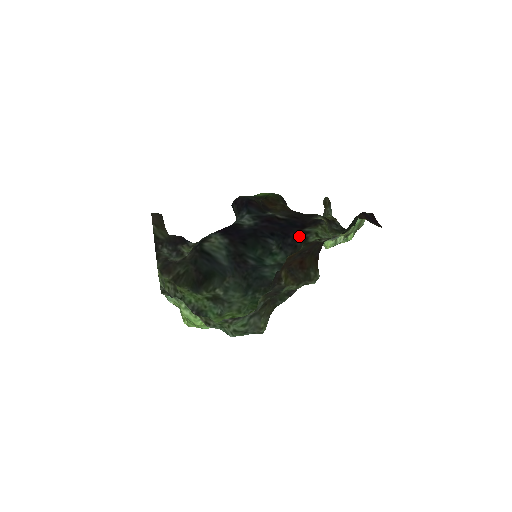
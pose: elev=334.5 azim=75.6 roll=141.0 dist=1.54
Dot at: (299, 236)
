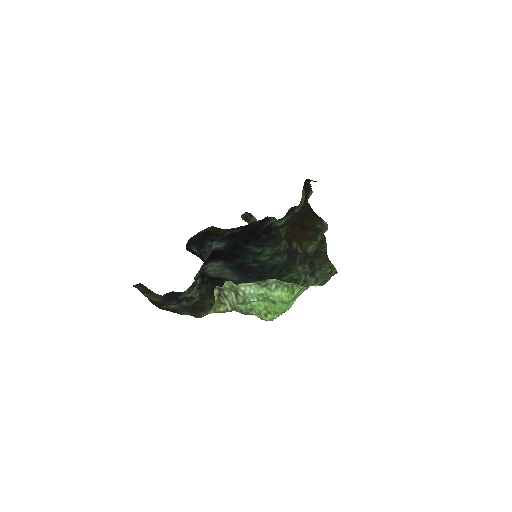
Dot at: (268, 229)
